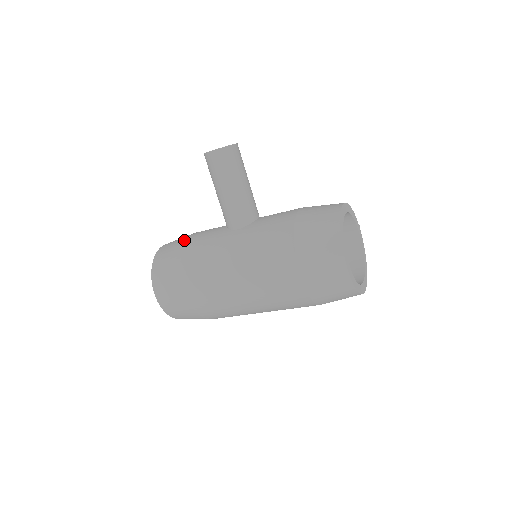
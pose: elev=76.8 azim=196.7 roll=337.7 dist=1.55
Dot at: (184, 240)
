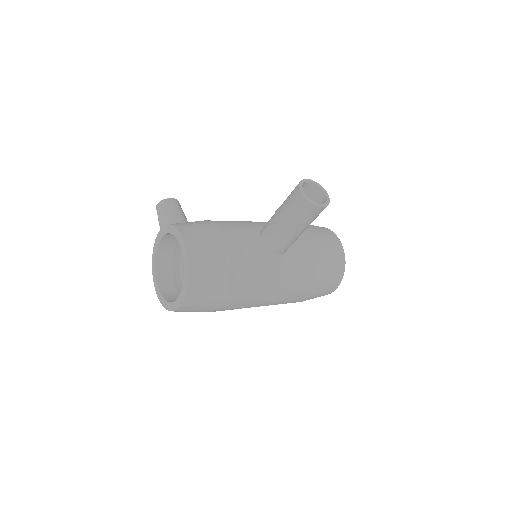
Dot at: (225, 253)
